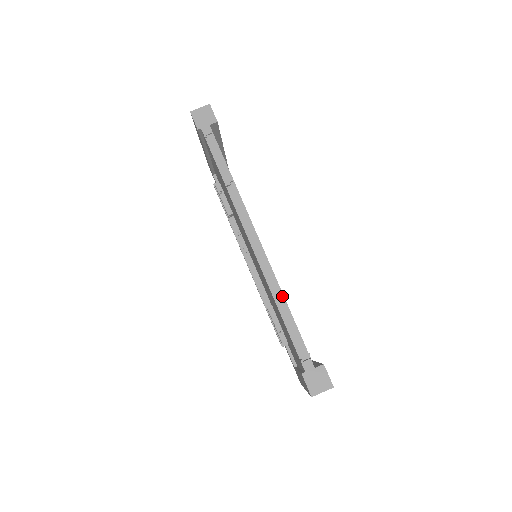
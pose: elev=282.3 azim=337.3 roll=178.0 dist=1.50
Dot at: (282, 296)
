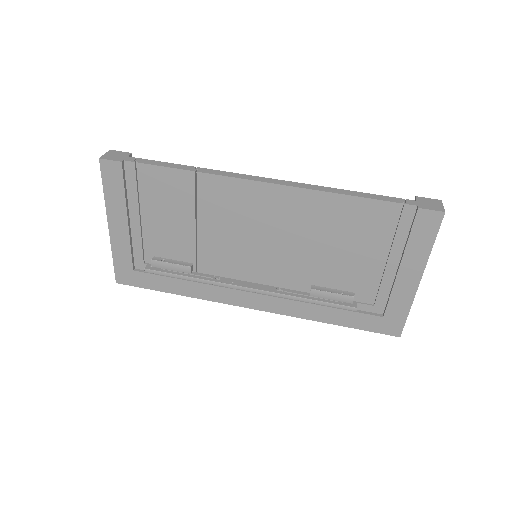
Dot at: (333, 188)
